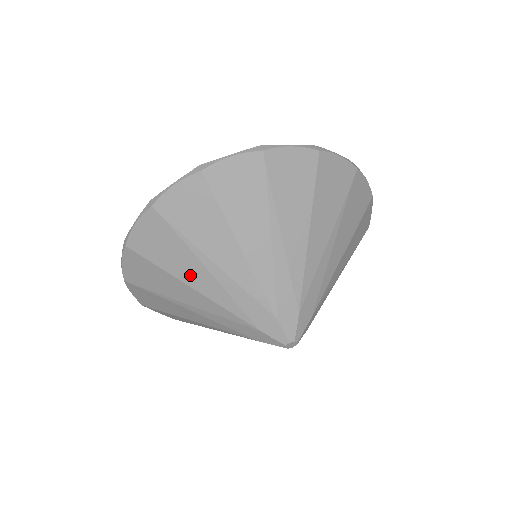
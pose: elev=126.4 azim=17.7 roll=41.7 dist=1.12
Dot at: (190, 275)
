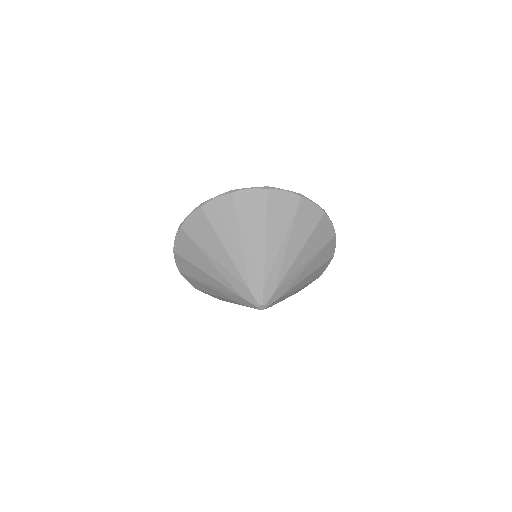
Dot at: (204, 266)
